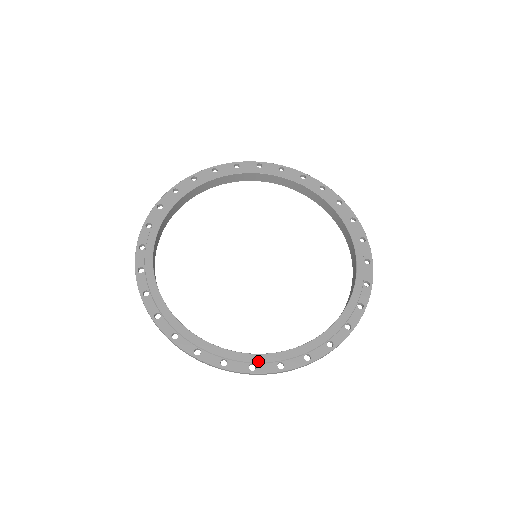
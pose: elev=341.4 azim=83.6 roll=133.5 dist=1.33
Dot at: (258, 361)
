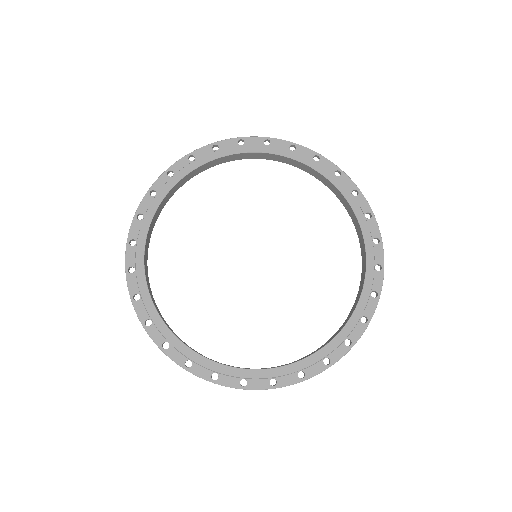
Dot at: (250, 377)
